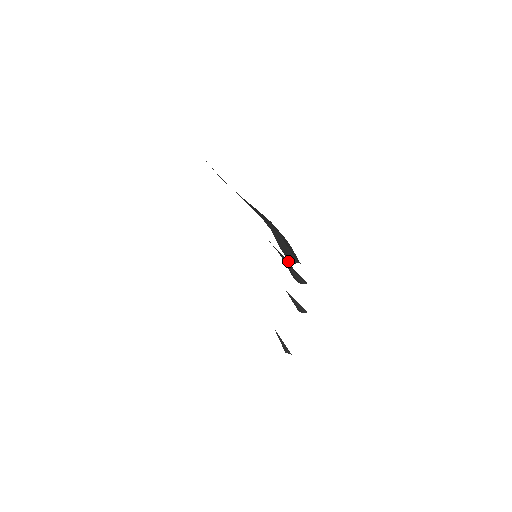
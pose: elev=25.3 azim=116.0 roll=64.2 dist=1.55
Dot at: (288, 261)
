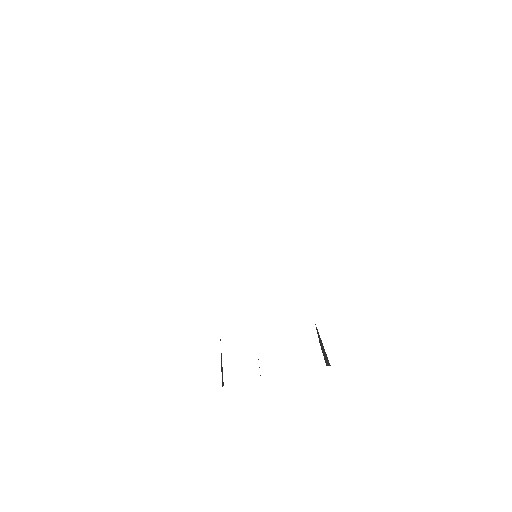
Dot at: occluded
